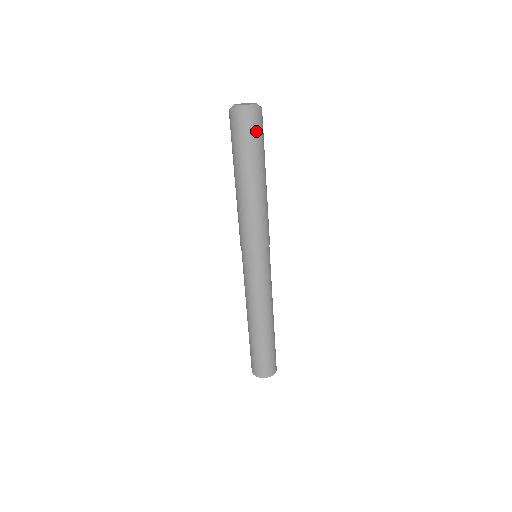
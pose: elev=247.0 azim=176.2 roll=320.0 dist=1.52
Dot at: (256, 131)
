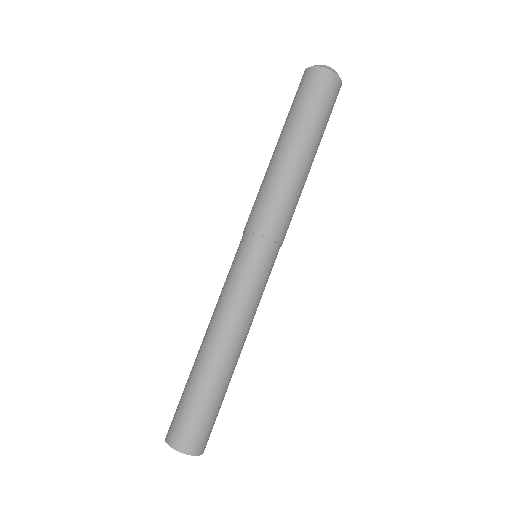
Dot at: occluded
